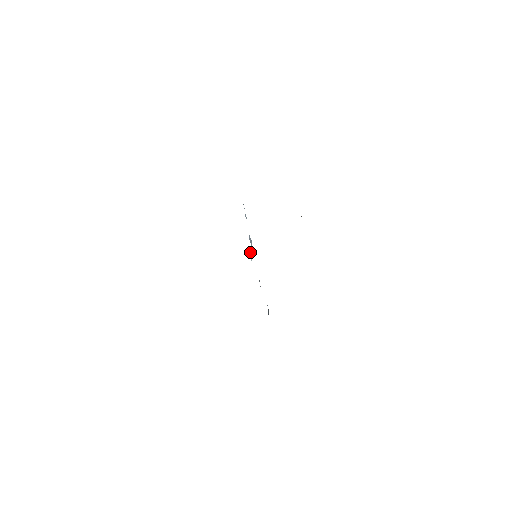
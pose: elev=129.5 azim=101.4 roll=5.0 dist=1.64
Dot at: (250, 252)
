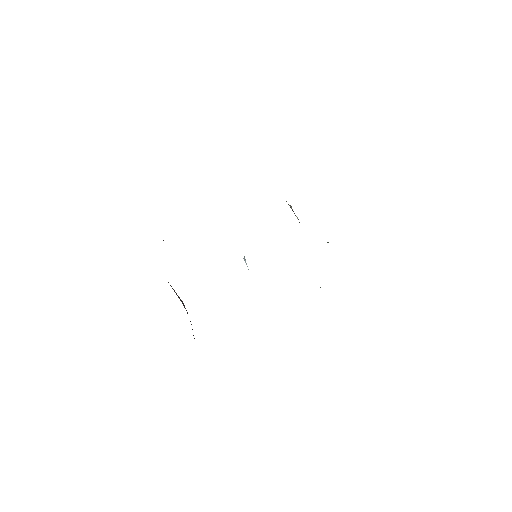
Dot at: (244, 258)
